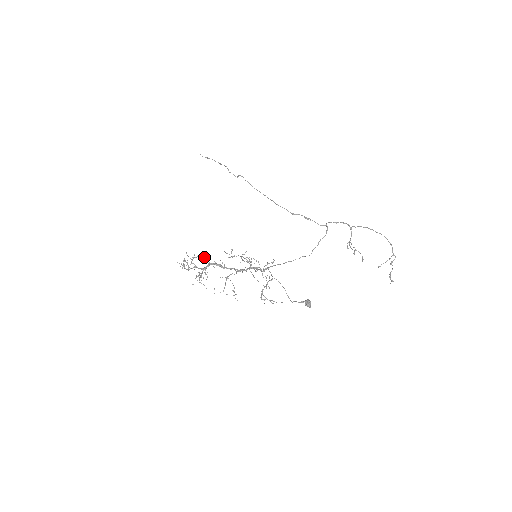
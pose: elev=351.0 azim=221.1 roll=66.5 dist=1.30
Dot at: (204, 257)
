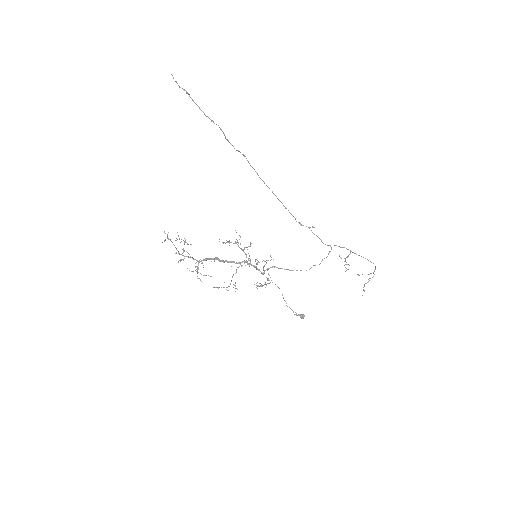
Dot at: (204, 260)
